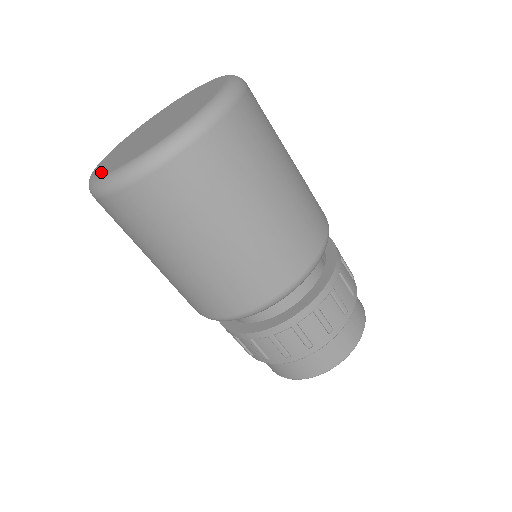
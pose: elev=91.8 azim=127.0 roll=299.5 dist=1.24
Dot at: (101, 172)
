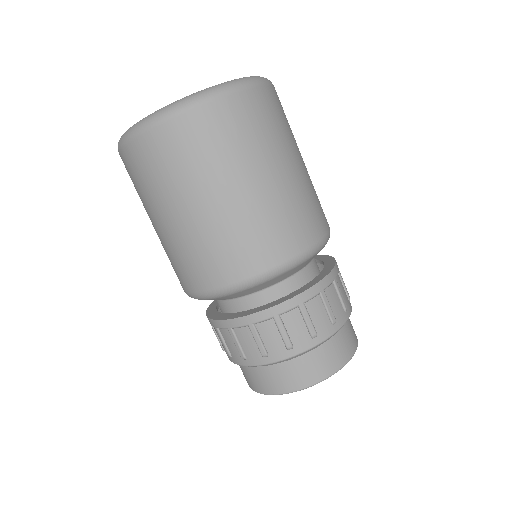
Dot at: occluded
